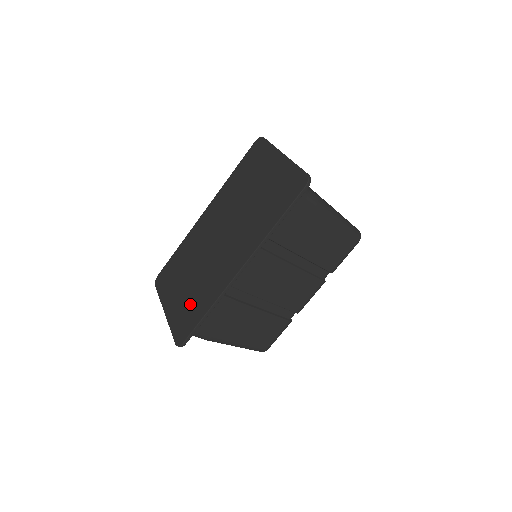
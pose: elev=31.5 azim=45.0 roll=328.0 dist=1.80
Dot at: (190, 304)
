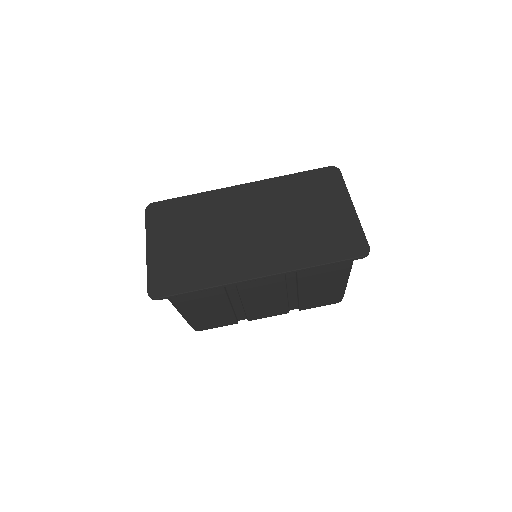
Dot at: (184, 265)
